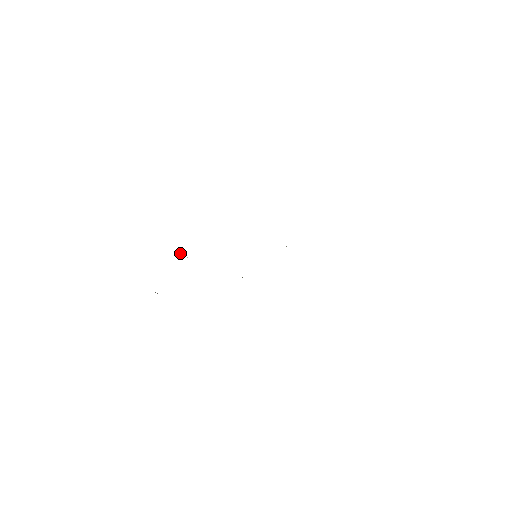
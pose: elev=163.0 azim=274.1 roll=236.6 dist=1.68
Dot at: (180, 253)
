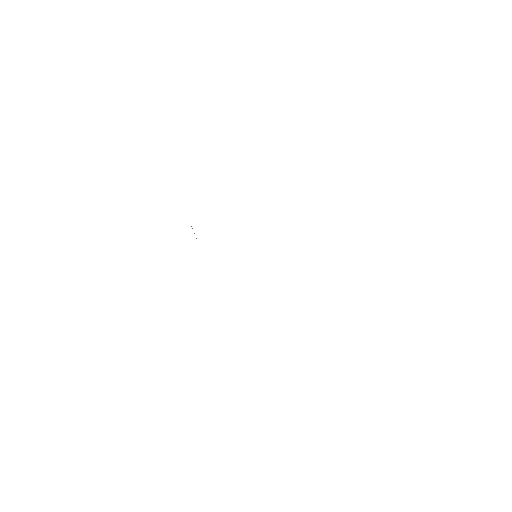
Dot at: occluded
